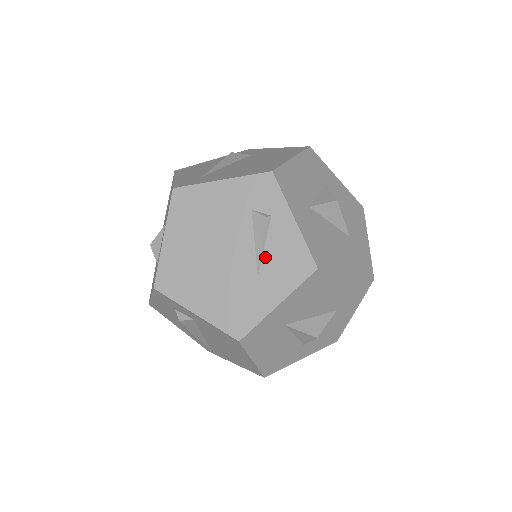
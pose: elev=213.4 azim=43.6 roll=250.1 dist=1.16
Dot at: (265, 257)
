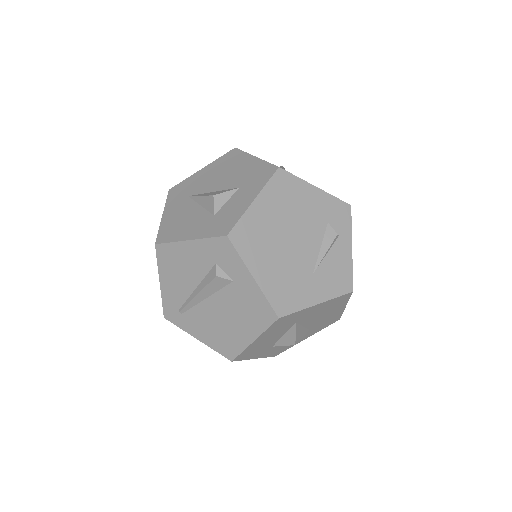
Dot at: (323, 263)
